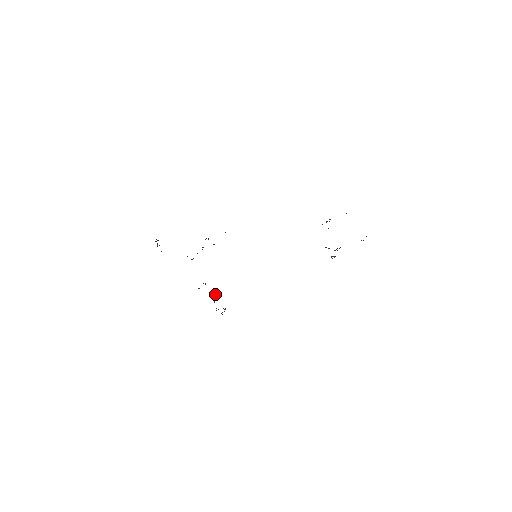
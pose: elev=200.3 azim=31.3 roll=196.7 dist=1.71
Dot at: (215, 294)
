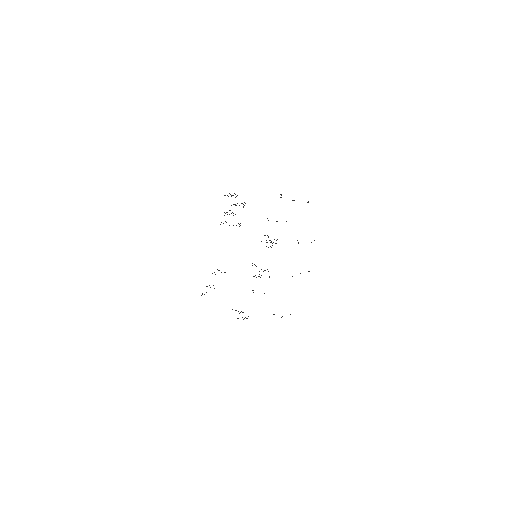
Dot at: occluded
